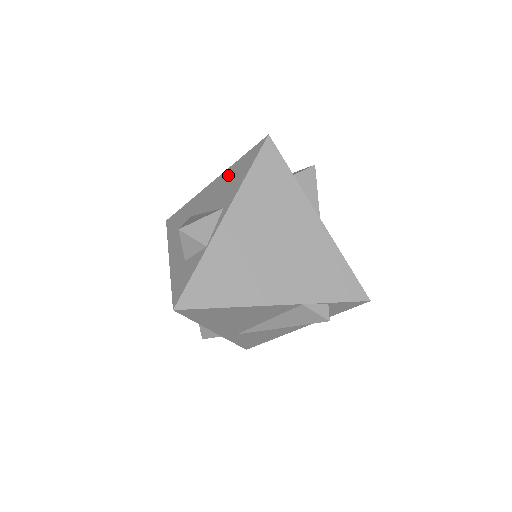
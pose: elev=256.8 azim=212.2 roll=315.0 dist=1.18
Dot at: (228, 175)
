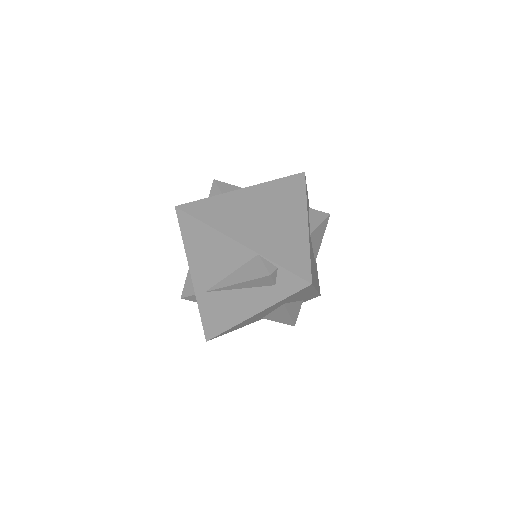
Dot at: occluded
